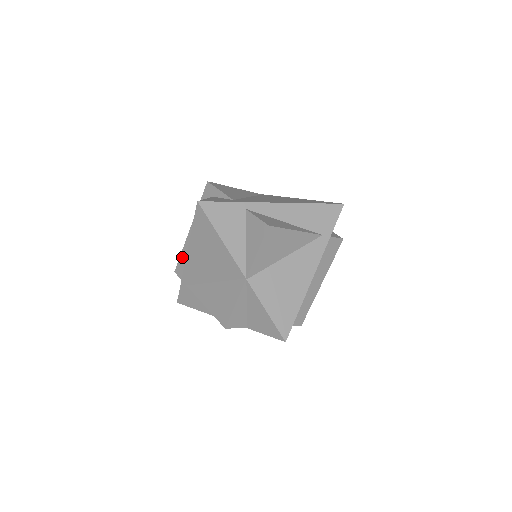
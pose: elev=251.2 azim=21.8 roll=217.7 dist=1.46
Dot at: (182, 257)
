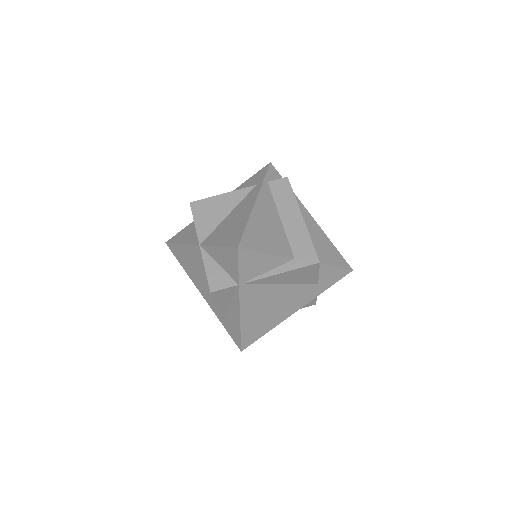
Dot at: occluded
